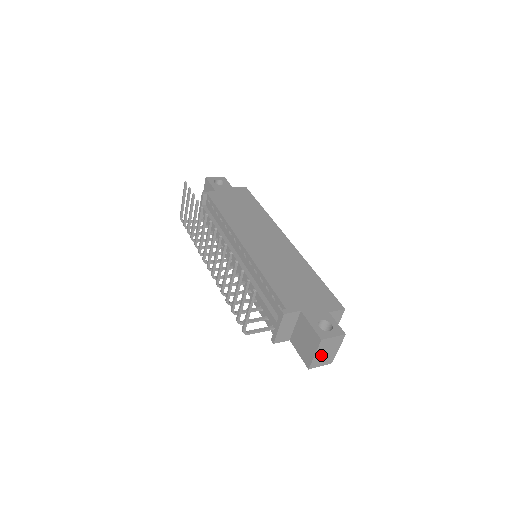
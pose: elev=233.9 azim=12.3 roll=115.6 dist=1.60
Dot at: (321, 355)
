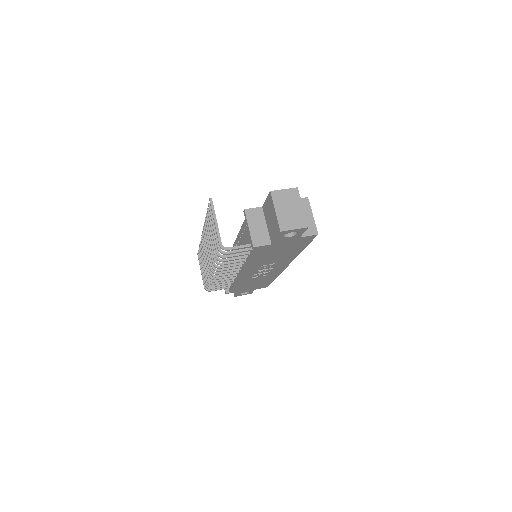
Dot at: (284, 213)
